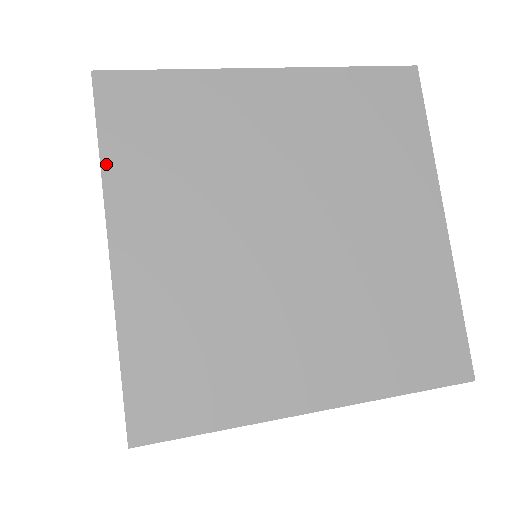
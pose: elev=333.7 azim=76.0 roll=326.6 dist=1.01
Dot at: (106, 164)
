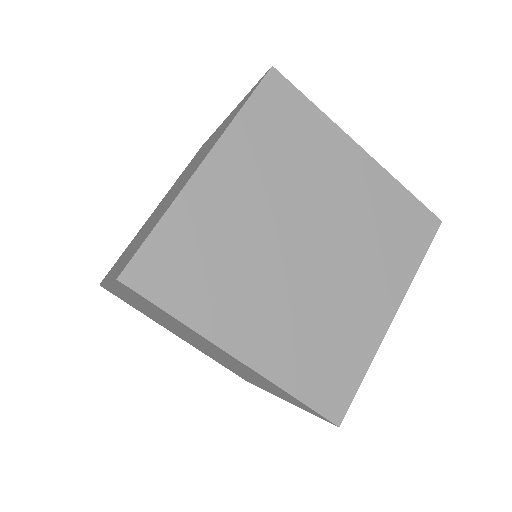
Dot at: (186, 320)
